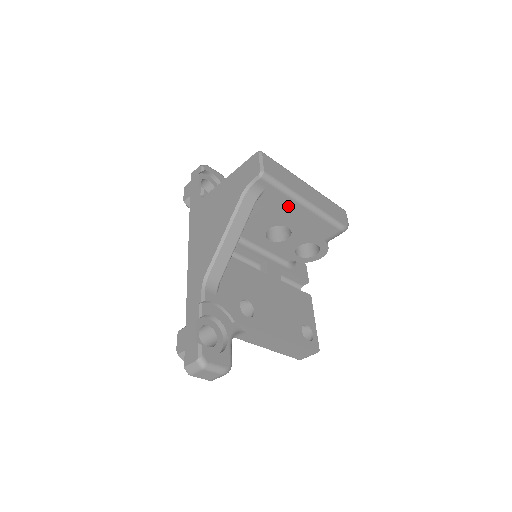
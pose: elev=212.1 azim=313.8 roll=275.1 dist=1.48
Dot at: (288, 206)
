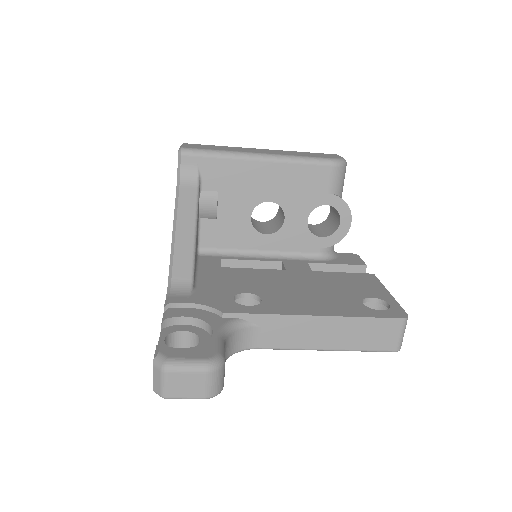
Dot at: (242, 172)
